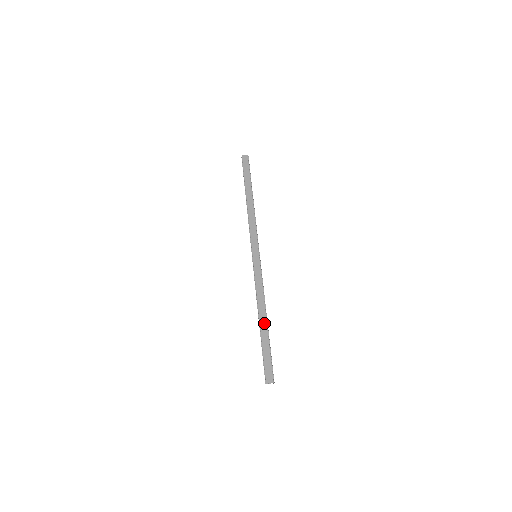
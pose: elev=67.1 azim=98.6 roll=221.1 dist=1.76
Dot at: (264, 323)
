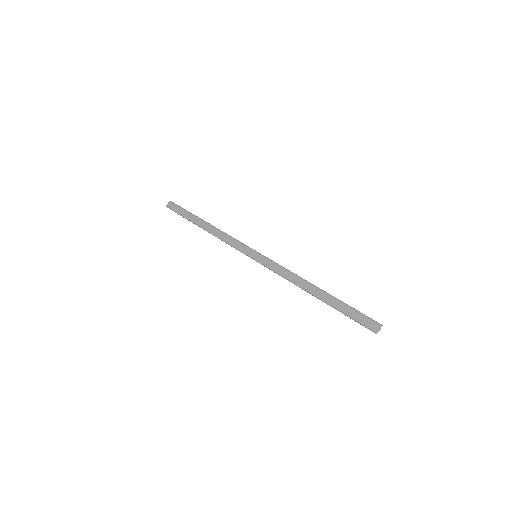
Dot at: (320, 293)
